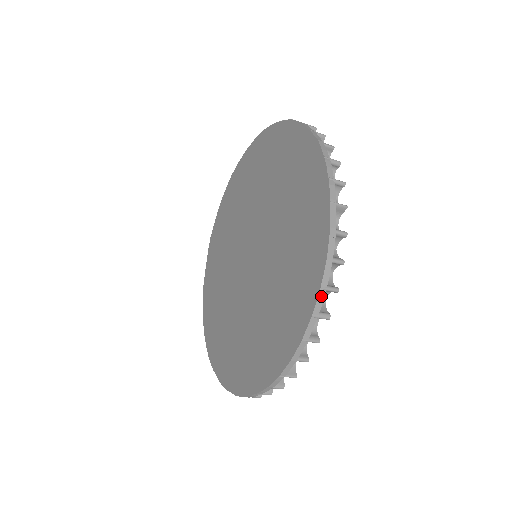
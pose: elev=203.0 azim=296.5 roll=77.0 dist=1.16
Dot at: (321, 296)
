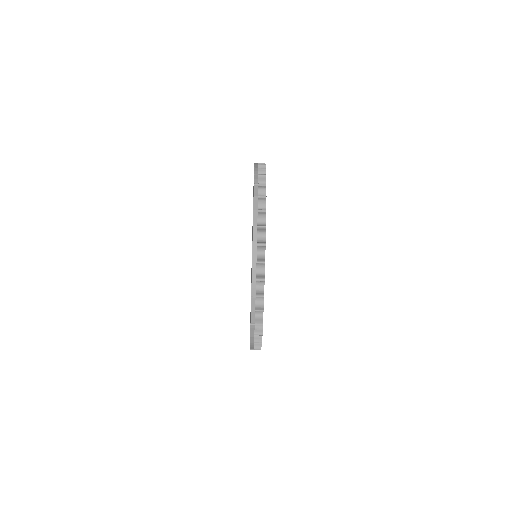
Dot at: (256, 177)
